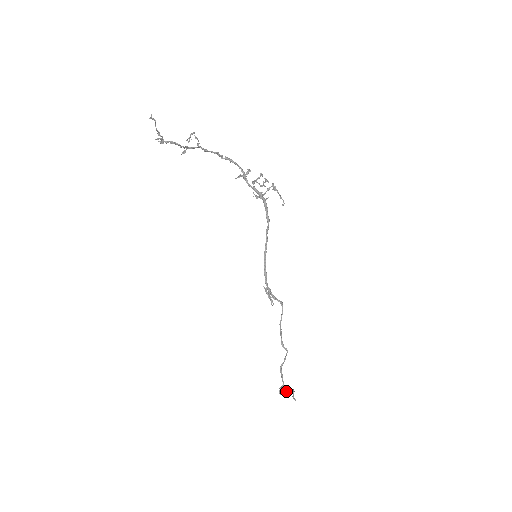
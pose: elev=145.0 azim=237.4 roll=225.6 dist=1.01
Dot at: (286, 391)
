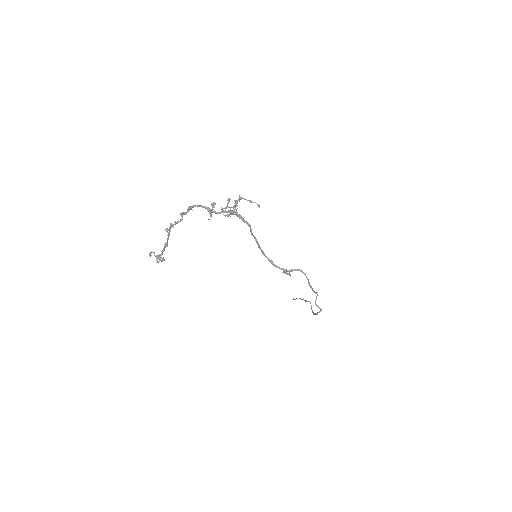
Dot at: (311, 308)
